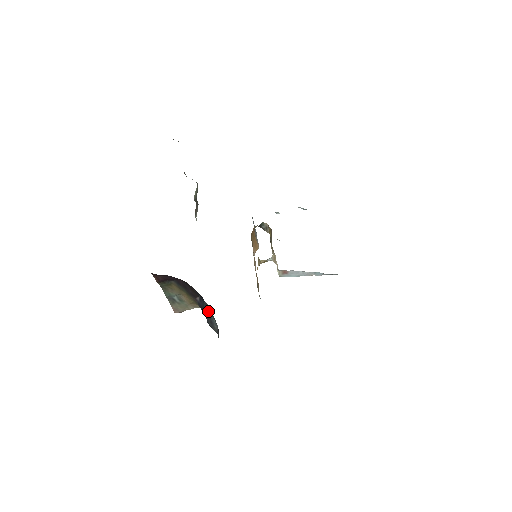
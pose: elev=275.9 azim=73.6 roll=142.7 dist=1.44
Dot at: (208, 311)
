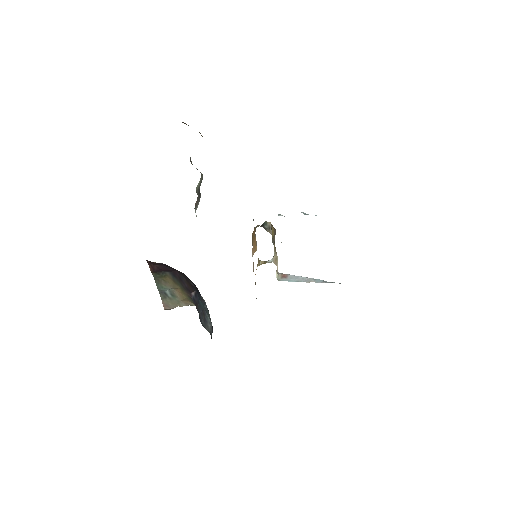
Dot at: (203, 308)
